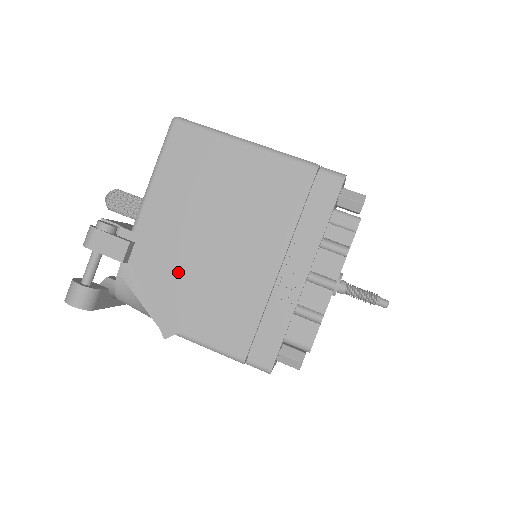
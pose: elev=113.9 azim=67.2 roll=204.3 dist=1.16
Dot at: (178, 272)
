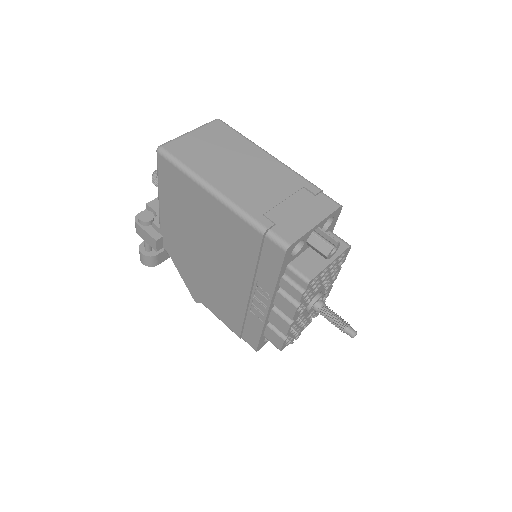
Dot at: (191, 267)
